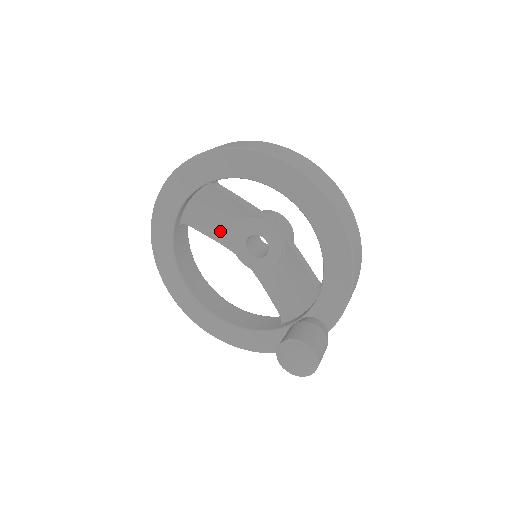
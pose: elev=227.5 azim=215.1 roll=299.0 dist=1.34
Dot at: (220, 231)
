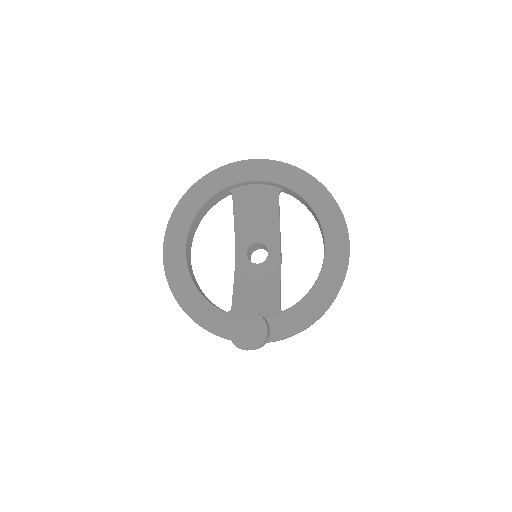
Dot at: (244, 222)
